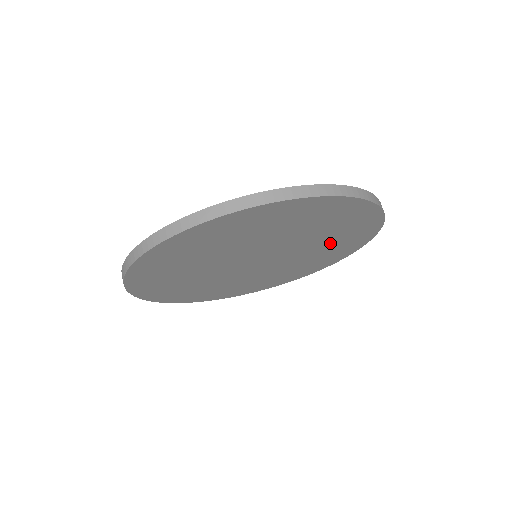
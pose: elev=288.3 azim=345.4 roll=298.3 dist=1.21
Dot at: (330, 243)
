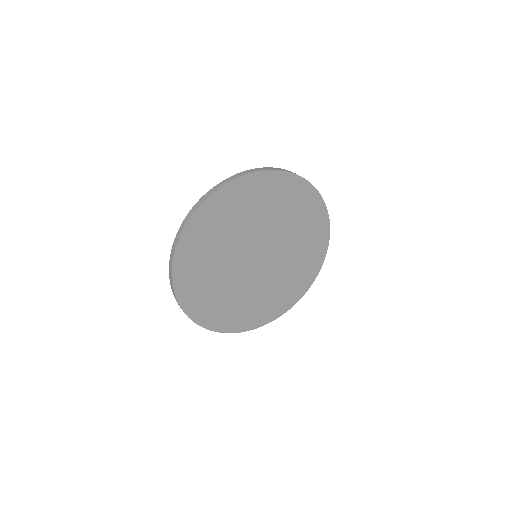
Dot at: (297, 264)
